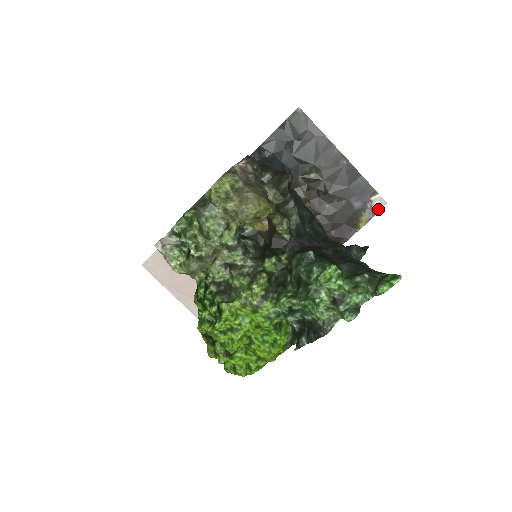
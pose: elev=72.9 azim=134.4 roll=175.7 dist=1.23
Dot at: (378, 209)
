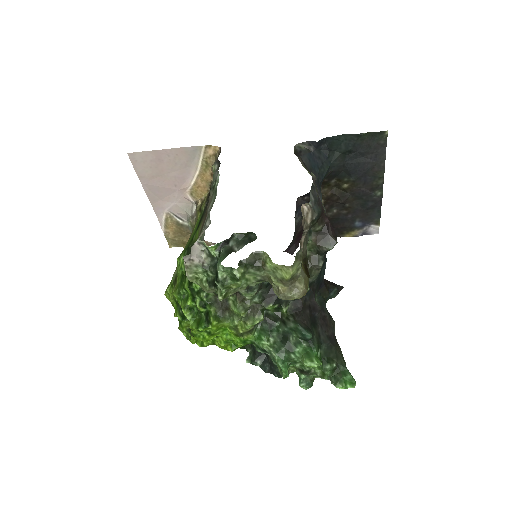
Dot at: (369, 233)
